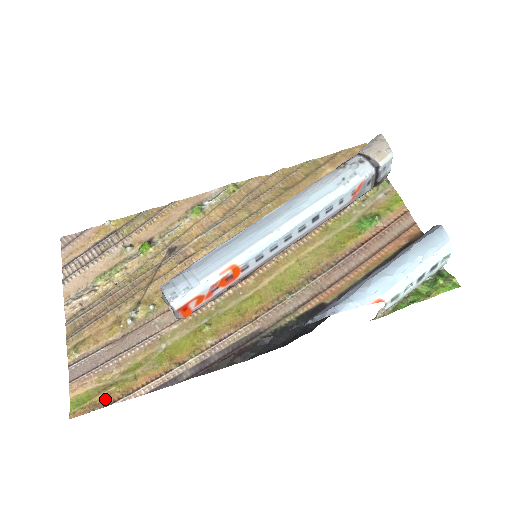
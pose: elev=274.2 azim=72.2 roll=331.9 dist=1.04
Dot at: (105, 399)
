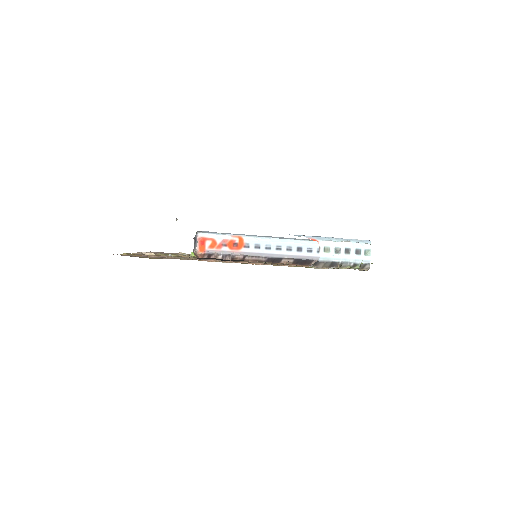
Dot at: occluded
